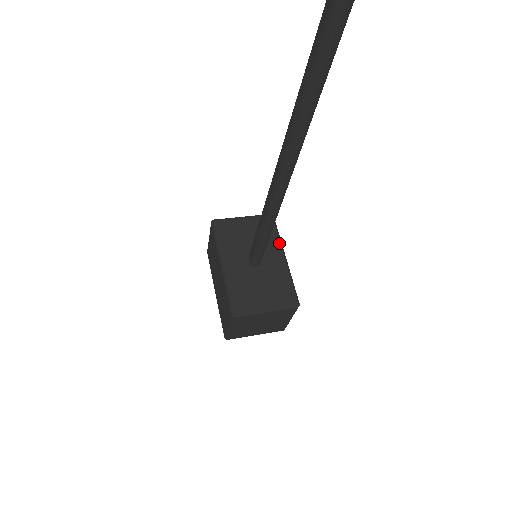
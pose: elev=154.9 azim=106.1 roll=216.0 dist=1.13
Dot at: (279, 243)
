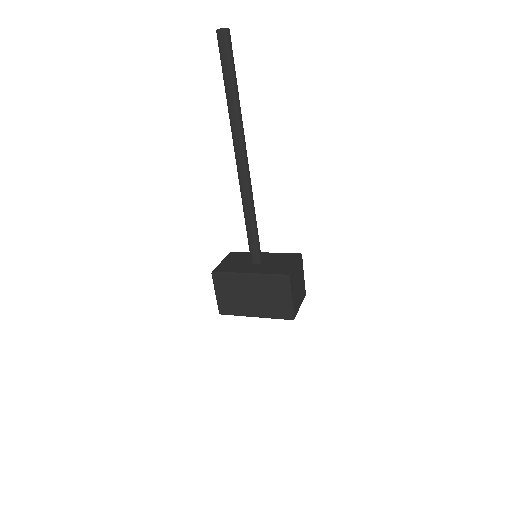
Dot at: occluded
